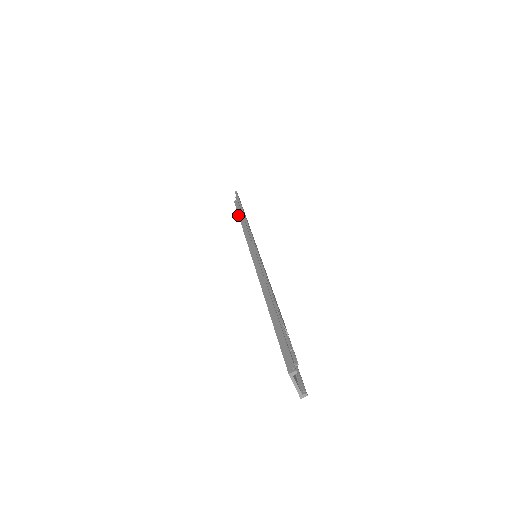
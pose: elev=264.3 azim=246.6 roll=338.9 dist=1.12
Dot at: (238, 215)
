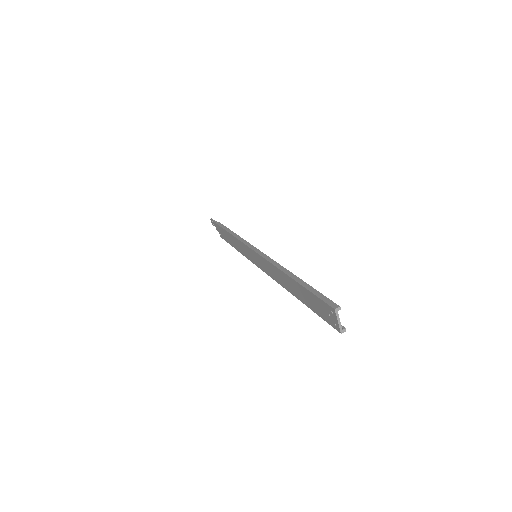
Dot at: (226, 231)
